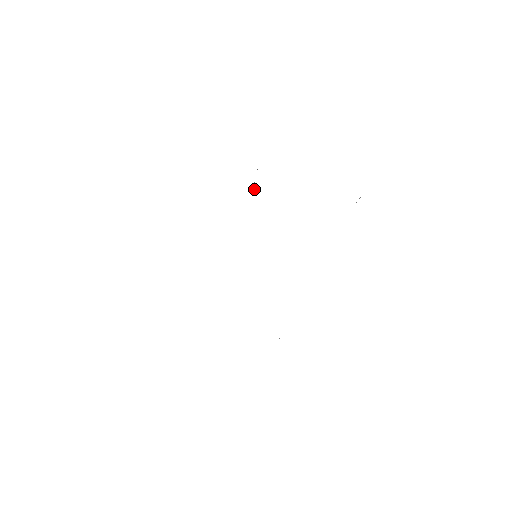
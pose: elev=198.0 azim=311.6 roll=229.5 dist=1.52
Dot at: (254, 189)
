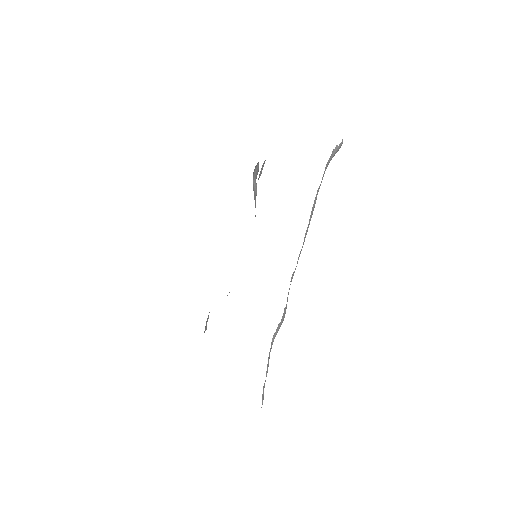
Dot at: (254, 190)
